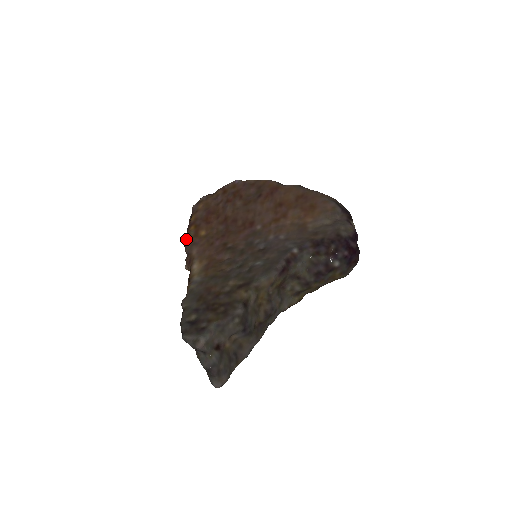
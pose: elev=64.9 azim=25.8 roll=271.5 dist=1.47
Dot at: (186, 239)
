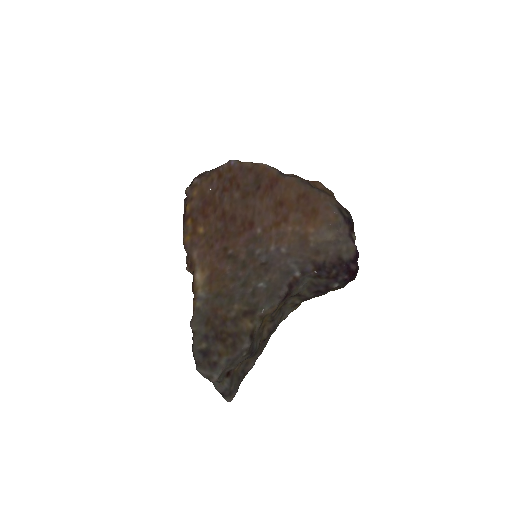
Dot at: (184, 236)
